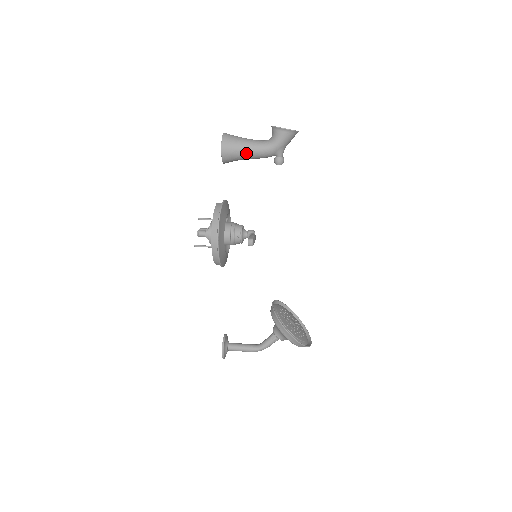
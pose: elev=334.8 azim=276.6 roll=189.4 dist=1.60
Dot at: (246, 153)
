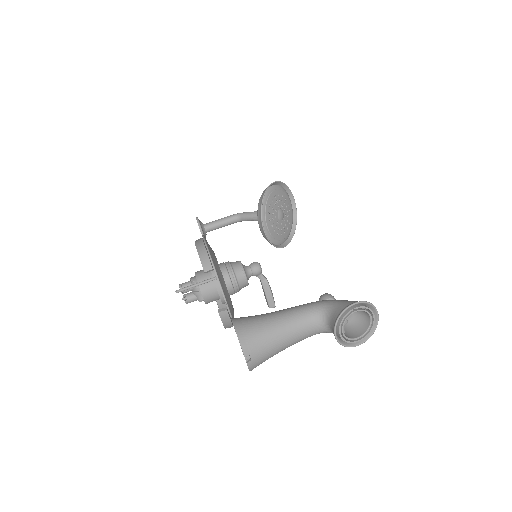
Dot at: occluded
